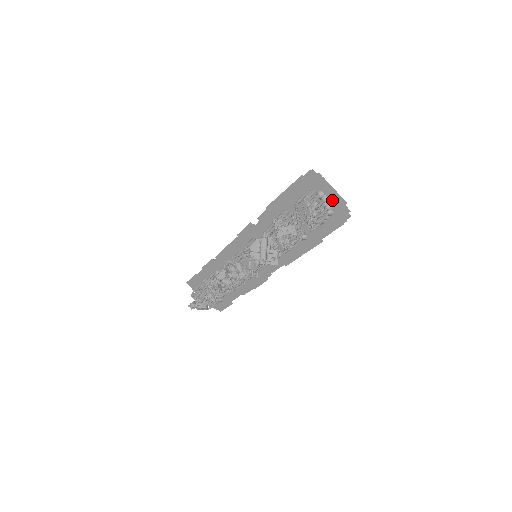
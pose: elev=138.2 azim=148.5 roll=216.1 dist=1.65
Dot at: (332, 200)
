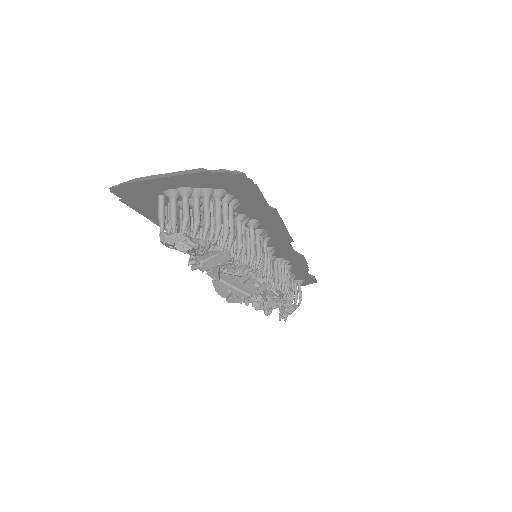
Dot at: (192, 184)
